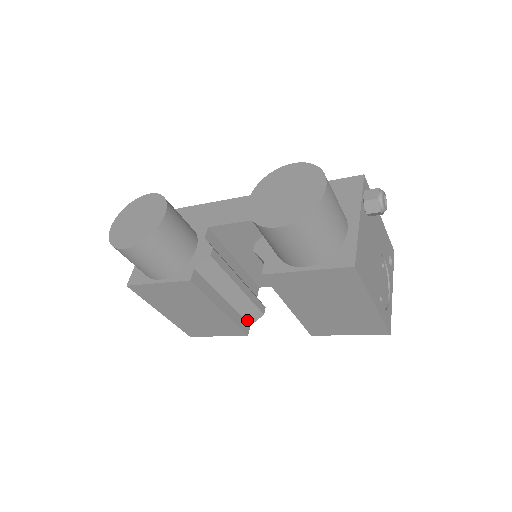
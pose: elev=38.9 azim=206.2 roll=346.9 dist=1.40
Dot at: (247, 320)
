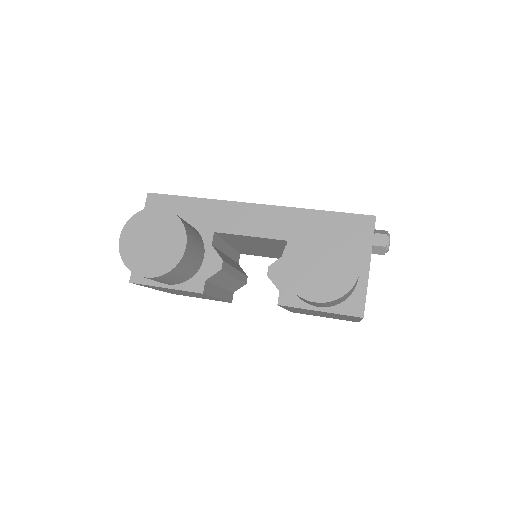
Dot at: (232, 291)
